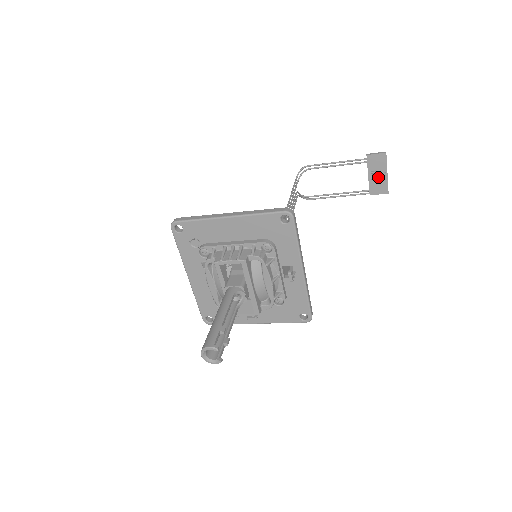
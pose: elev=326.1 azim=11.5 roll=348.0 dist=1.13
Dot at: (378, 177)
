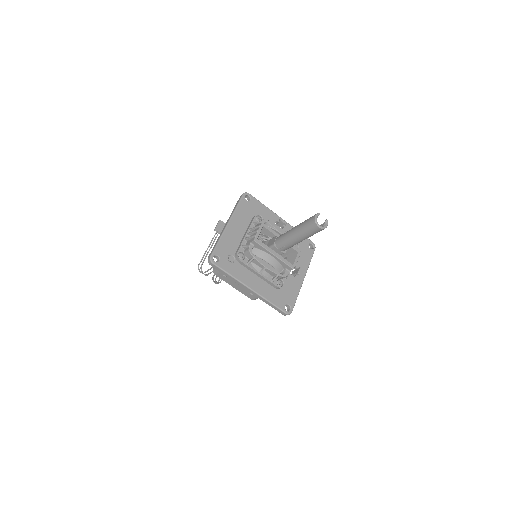
Dot at: occluded
